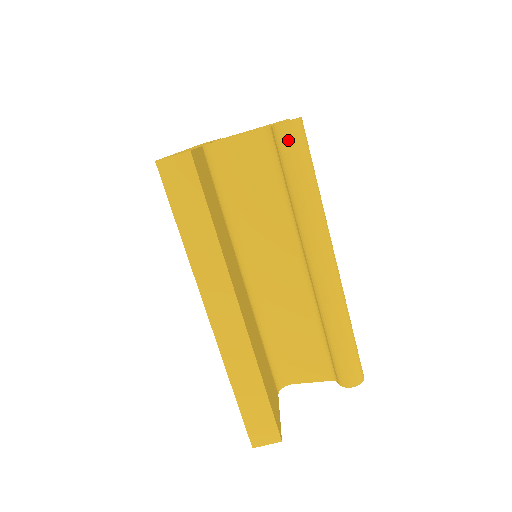
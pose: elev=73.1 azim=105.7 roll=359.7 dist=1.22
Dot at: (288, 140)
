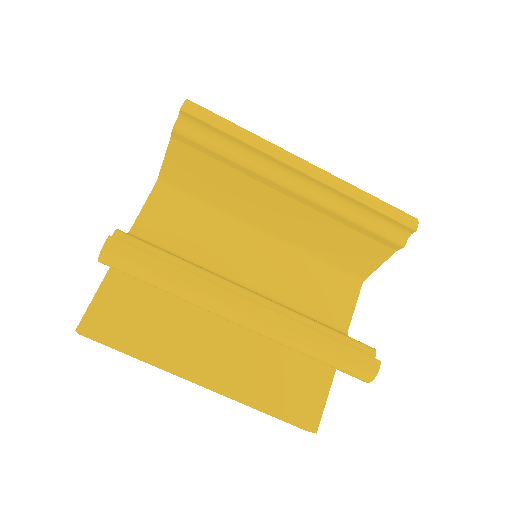
Dot at: occluded
